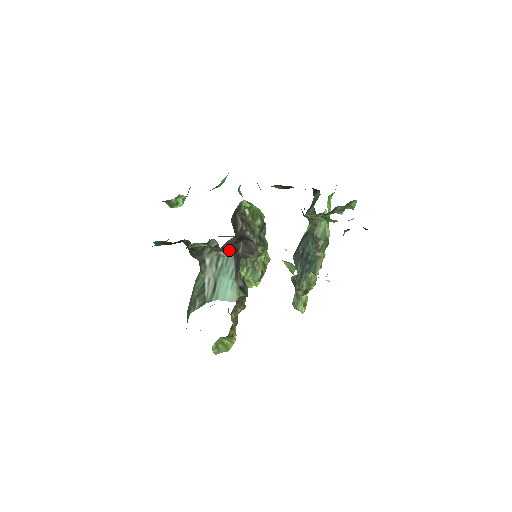
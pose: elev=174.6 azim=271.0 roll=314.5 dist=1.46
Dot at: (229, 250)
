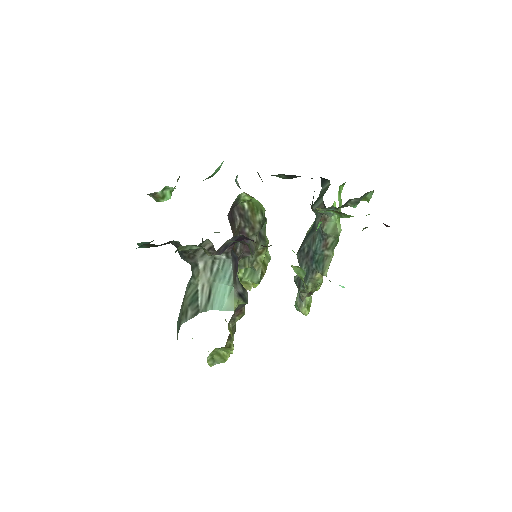
Dot at: (226, 252)
